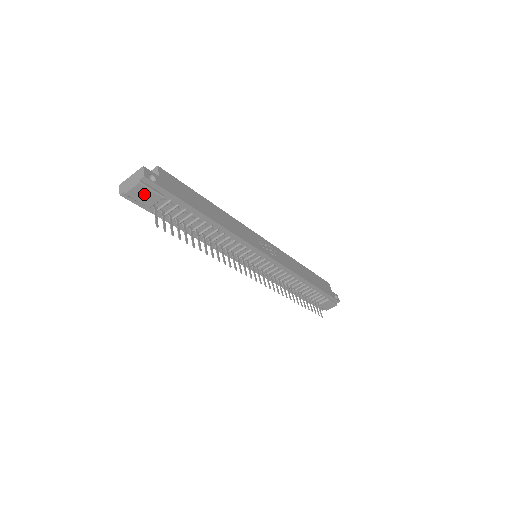
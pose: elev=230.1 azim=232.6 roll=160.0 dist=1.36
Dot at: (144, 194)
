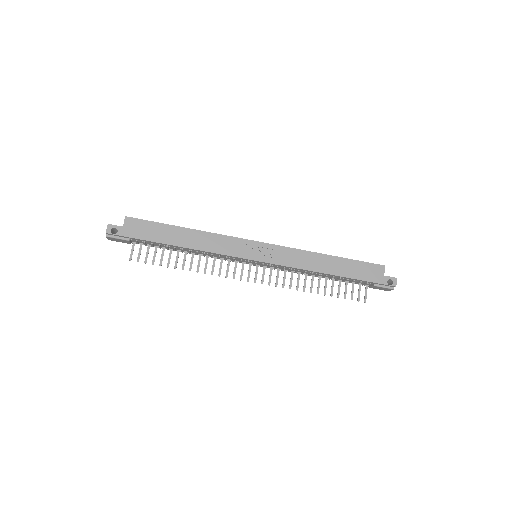
Dot at: (117, 240)
